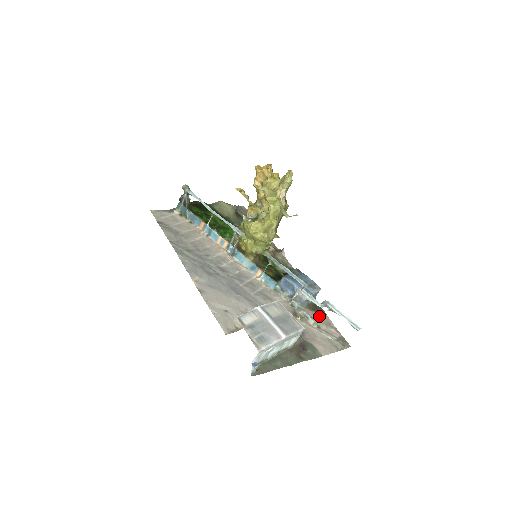
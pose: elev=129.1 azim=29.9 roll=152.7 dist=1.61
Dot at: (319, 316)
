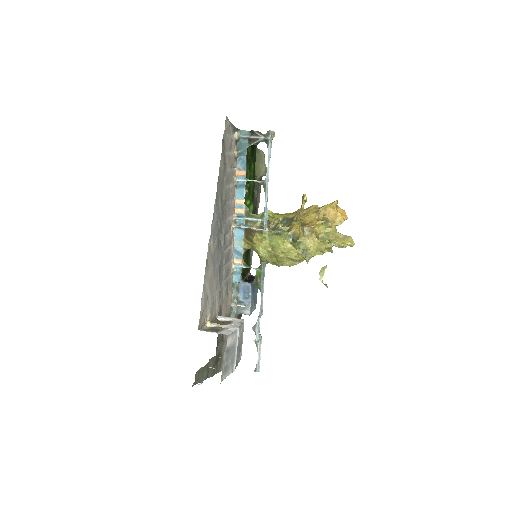
Dot at: occluded
